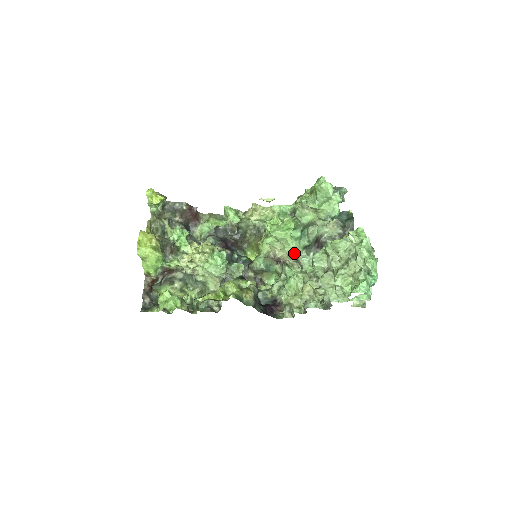
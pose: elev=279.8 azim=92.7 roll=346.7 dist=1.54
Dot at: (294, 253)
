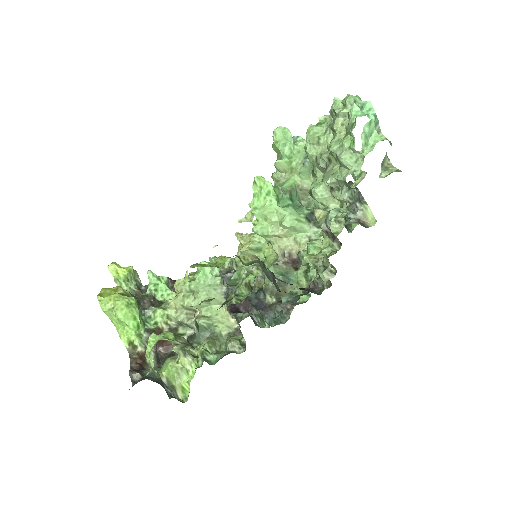
Dot at: (297, 226)
